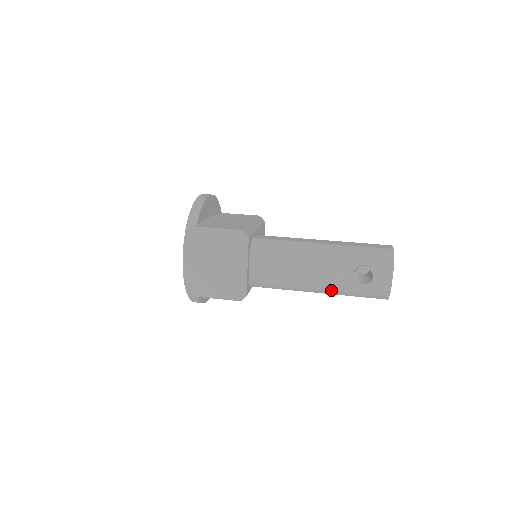
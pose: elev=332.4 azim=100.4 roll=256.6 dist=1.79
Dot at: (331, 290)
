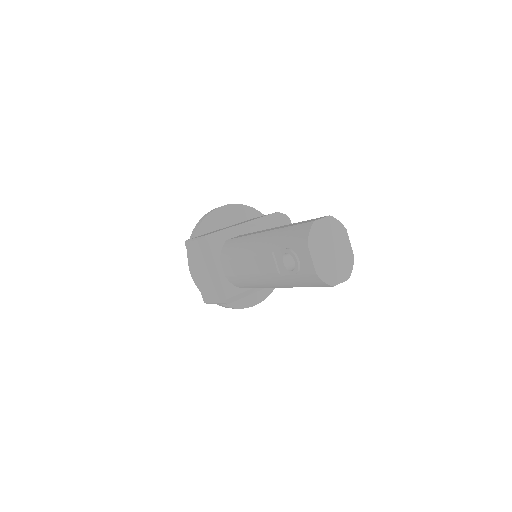
Dot at: (281, 283)
